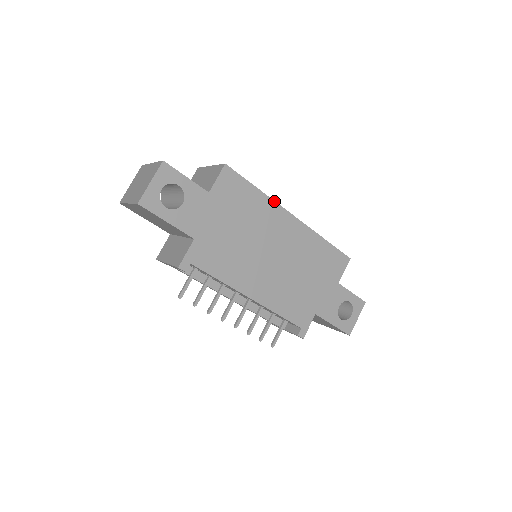
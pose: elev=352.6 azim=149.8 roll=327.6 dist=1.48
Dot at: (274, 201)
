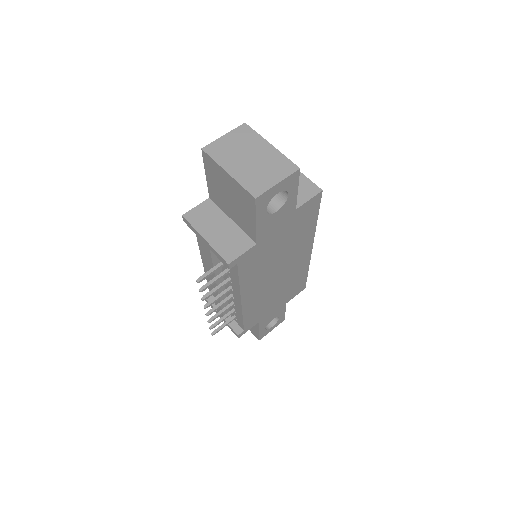
Dot at: occluded
